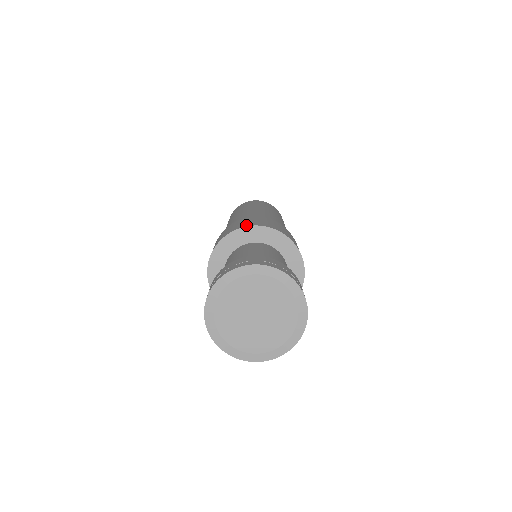
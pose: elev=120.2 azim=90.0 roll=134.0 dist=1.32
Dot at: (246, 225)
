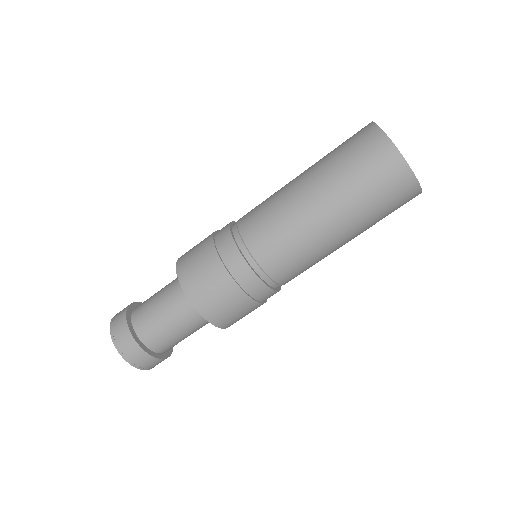
Dot at: (192, 297)
